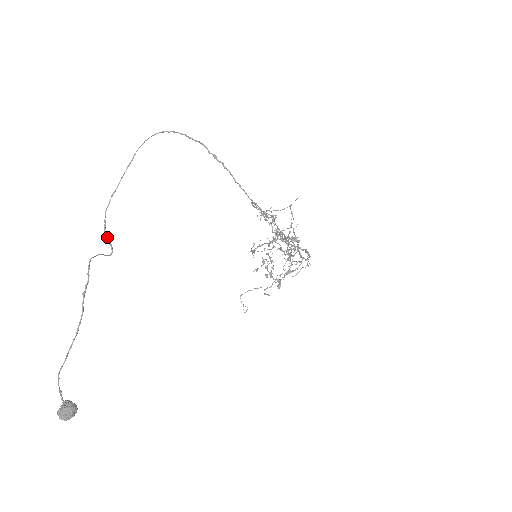
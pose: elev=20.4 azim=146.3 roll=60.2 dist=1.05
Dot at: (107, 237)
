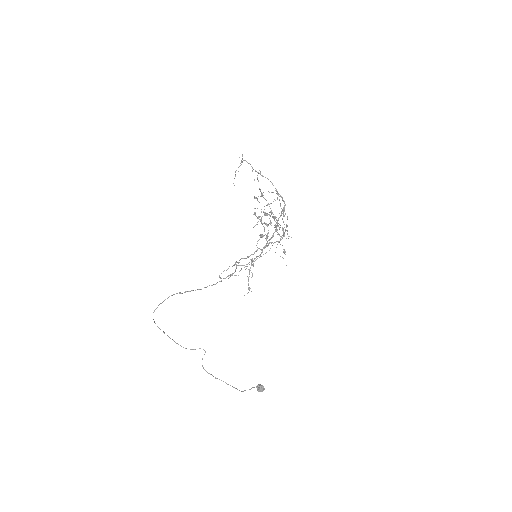
Dot at: occluded
